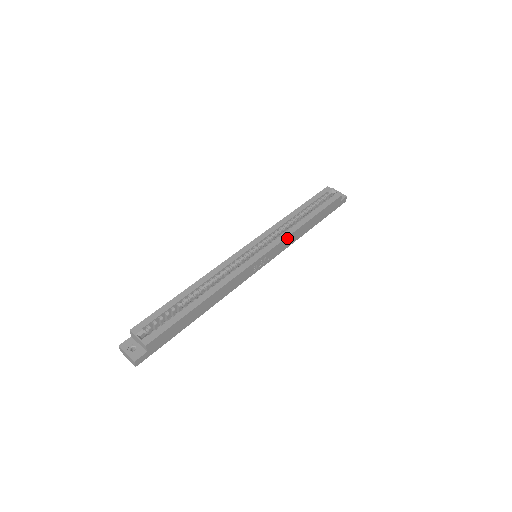
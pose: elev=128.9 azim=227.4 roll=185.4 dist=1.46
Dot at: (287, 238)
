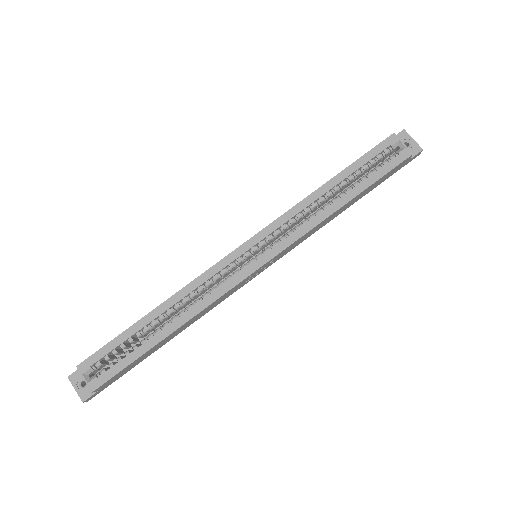
Dot at: (304, 235)
